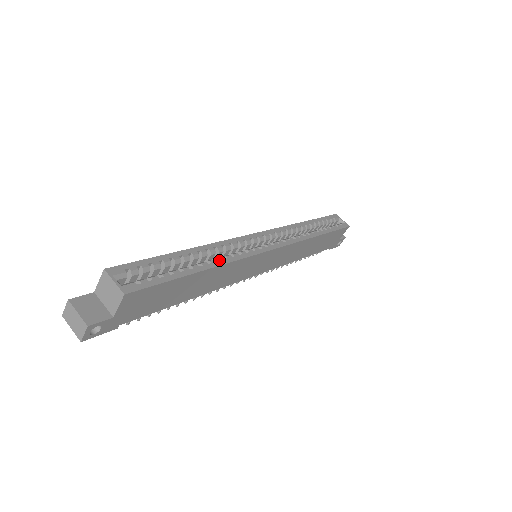
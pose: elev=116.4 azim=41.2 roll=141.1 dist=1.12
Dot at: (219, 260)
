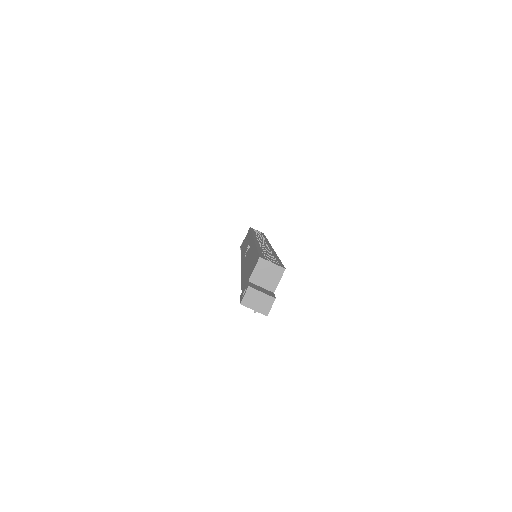
Dot at: (272, 251)
